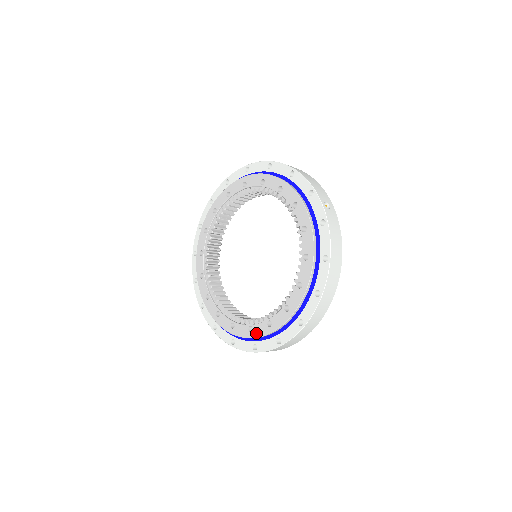
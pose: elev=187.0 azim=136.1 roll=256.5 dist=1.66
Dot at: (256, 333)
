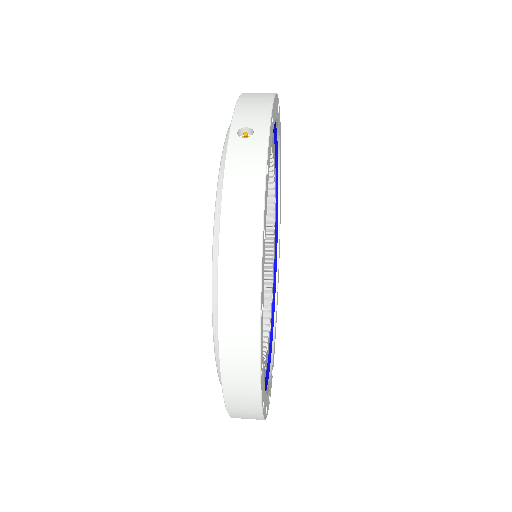
Dot at: occluded
